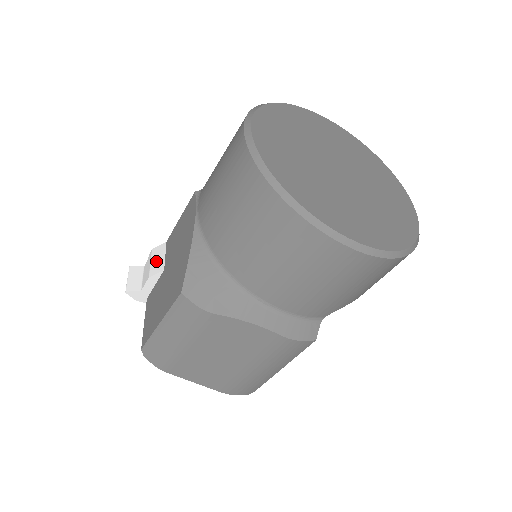
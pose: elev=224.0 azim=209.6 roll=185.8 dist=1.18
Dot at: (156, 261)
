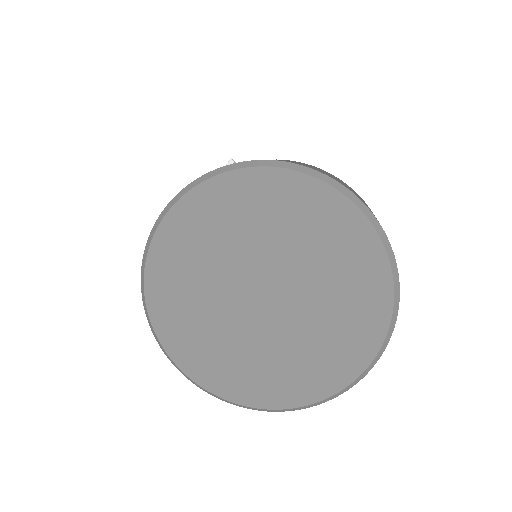
Dot at: occluded
